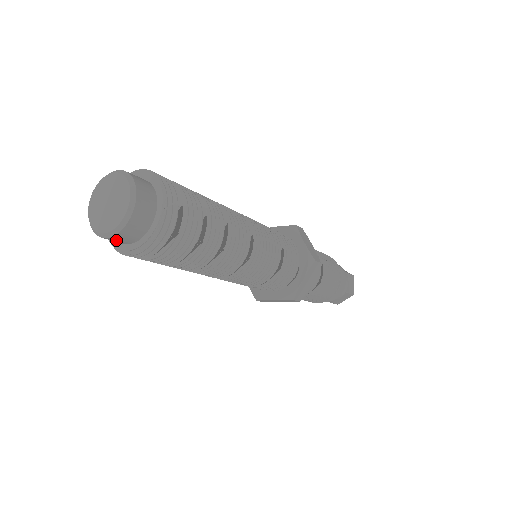
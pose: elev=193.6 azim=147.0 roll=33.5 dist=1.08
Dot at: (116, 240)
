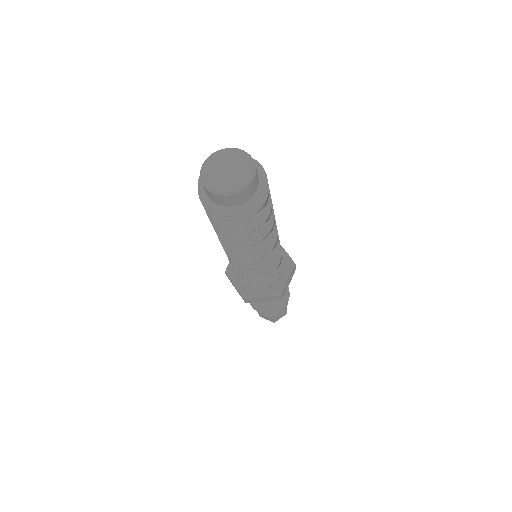
Dot at: (230, 199)
